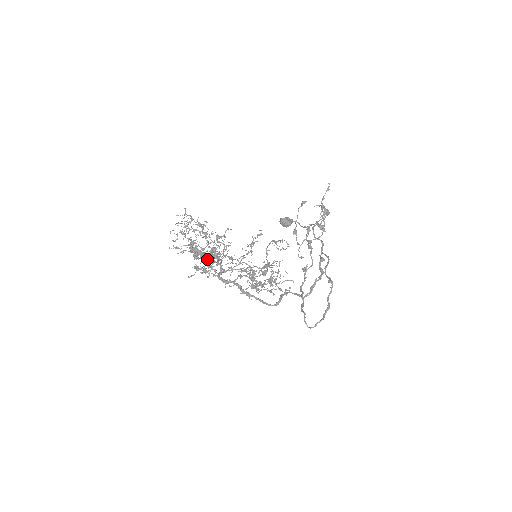
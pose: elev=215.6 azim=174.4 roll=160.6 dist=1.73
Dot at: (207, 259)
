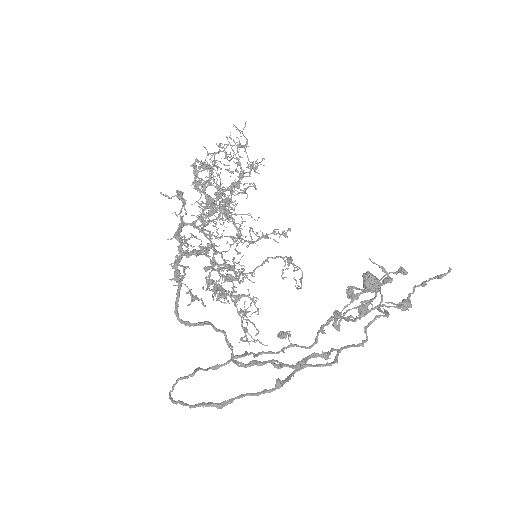
Dot at: occluded
